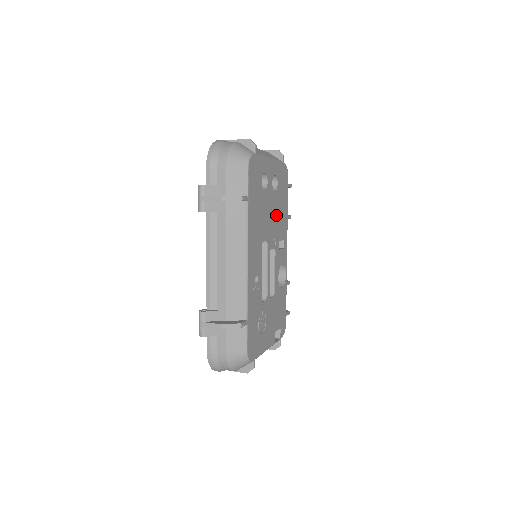
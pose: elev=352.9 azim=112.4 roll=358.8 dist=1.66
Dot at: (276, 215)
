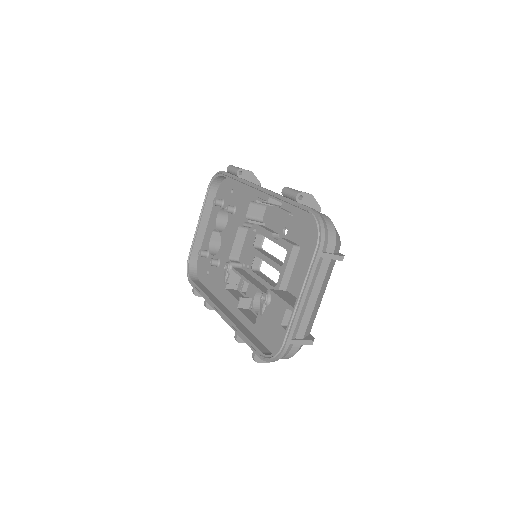
Dot at: occluded
